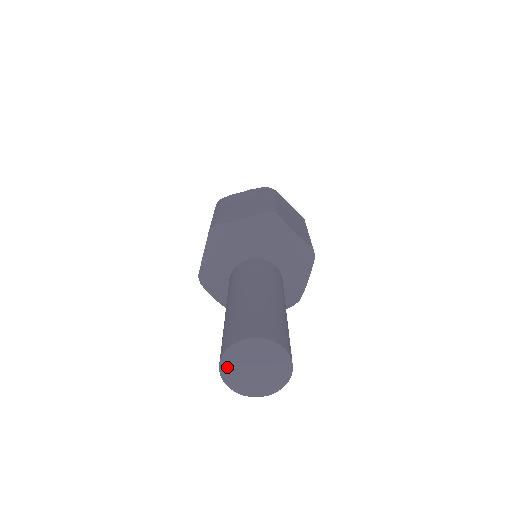
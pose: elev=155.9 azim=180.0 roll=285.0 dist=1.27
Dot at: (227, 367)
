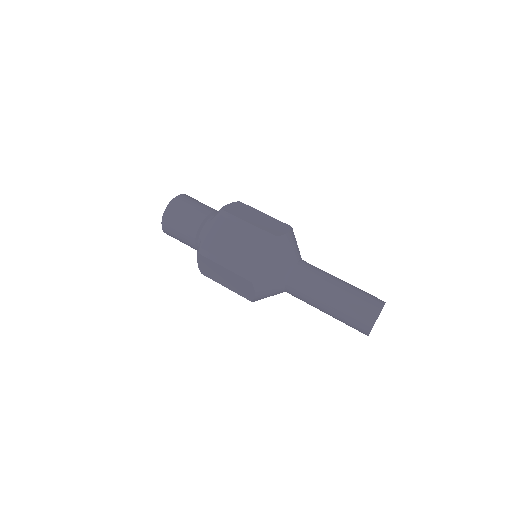
Dot at: occluded
